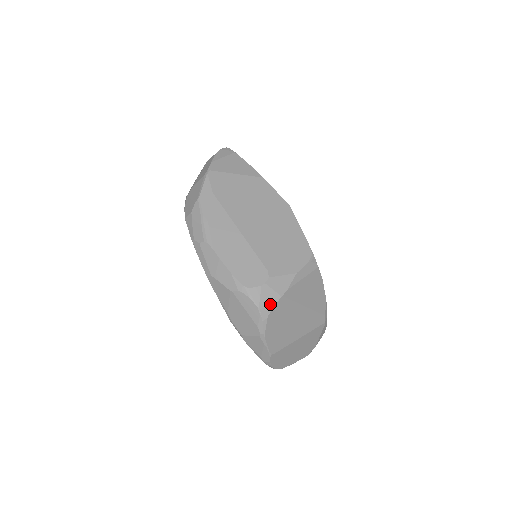
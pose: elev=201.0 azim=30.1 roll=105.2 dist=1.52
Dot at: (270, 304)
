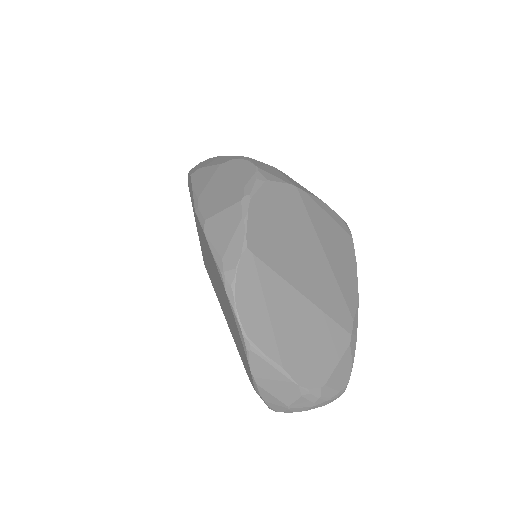
Dot at: (275, 176)
